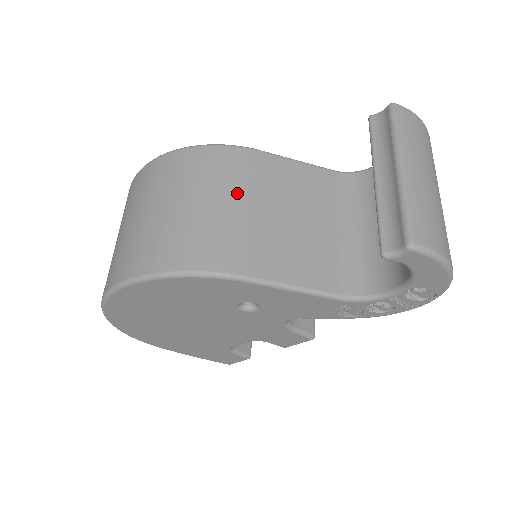
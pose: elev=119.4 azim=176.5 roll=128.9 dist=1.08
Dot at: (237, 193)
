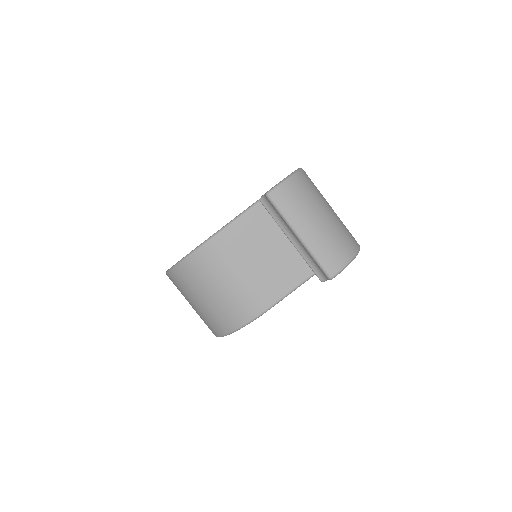
Dot at: (230, 271)
